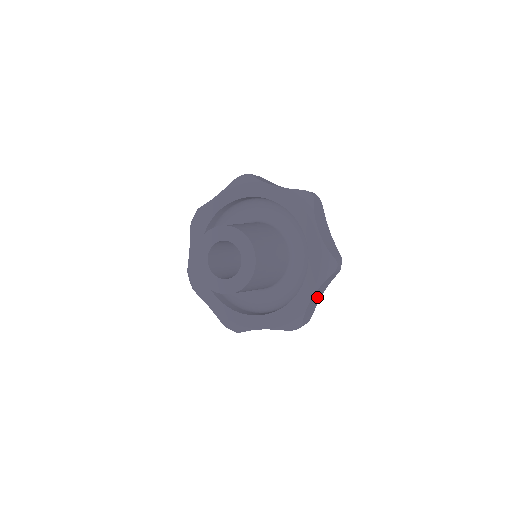
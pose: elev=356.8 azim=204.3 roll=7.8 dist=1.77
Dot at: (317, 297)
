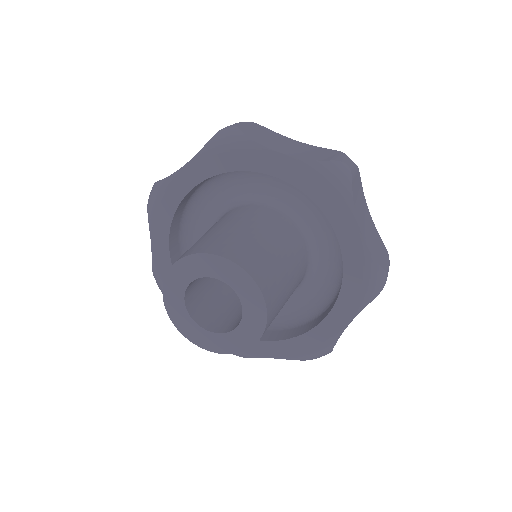
Dot at: occluded
